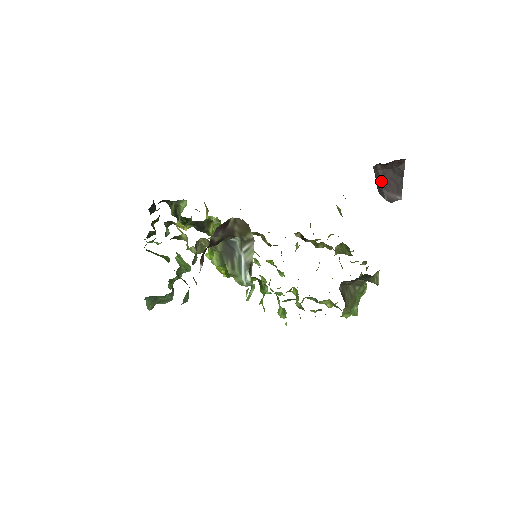
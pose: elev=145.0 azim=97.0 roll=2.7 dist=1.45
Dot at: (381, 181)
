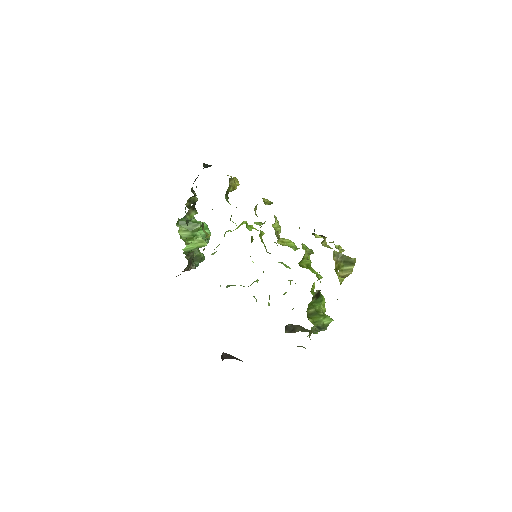
Dot at: occluded
